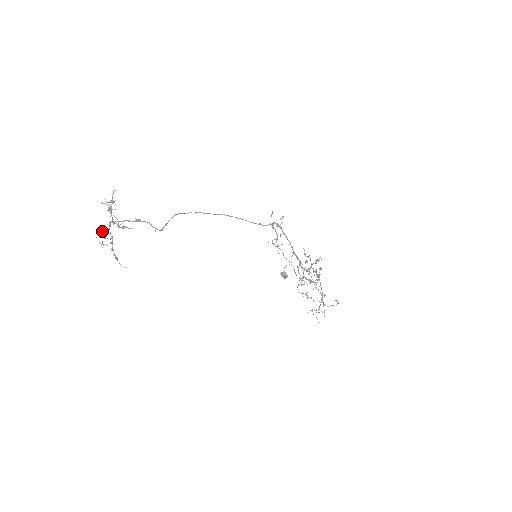
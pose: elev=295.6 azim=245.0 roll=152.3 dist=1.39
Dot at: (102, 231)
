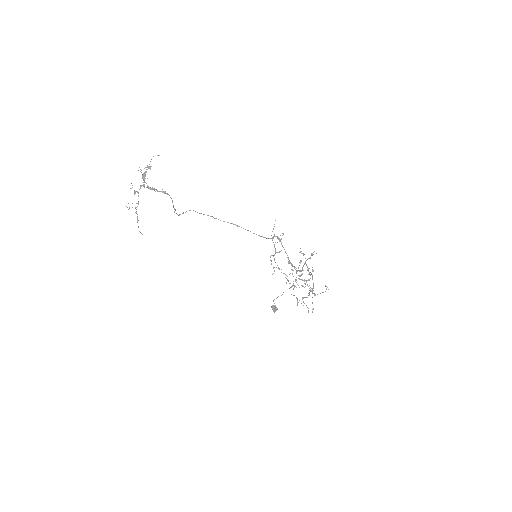
Dot at: occluded
